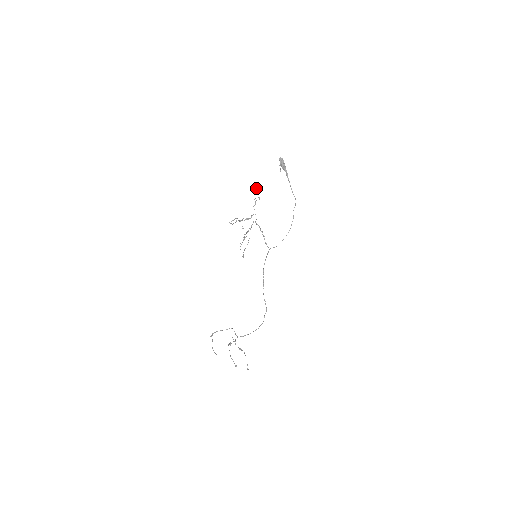
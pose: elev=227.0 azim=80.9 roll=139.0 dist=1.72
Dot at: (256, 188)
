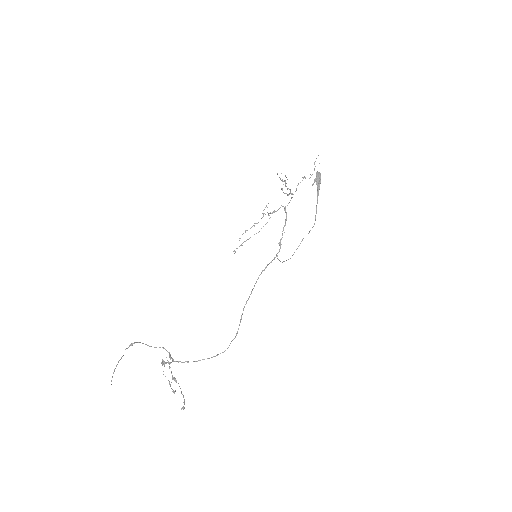
Dot at: (314, 162)
